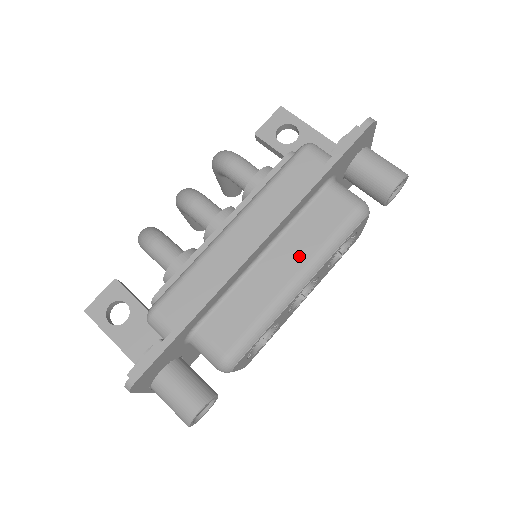
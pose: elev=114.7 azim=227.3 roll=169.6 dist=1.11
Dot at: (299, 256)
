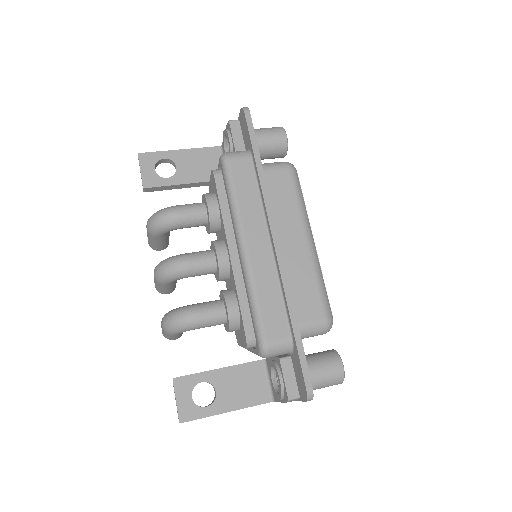
Dot at: (295, 225)
